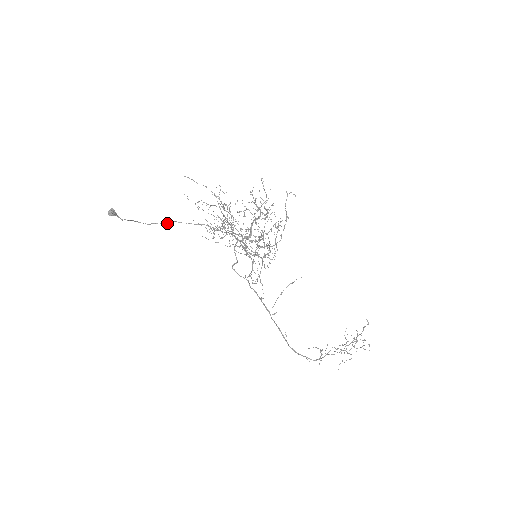
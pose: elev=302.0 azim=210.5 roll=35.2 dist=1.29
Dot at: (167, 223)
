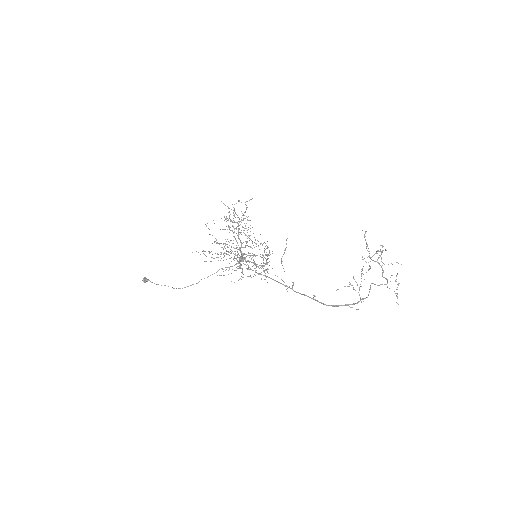
Dot at: (197, 283)
